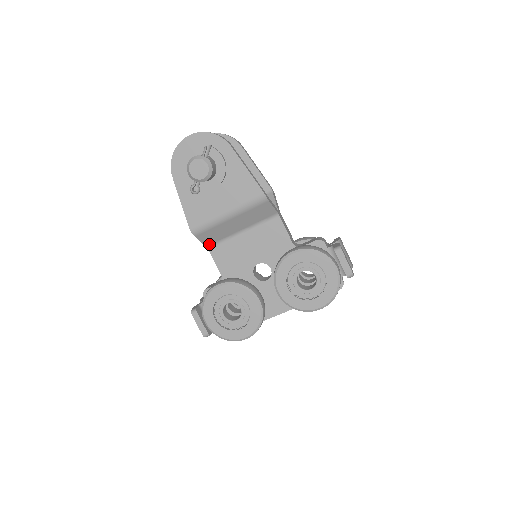
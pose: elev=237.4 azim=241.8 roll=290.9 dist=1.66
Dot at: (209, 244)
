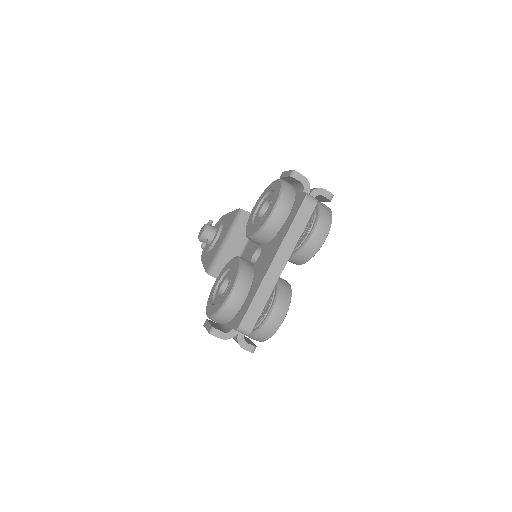
Dot at: occluded
